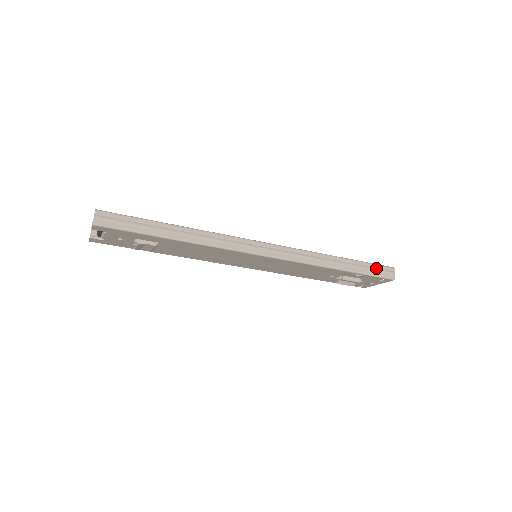
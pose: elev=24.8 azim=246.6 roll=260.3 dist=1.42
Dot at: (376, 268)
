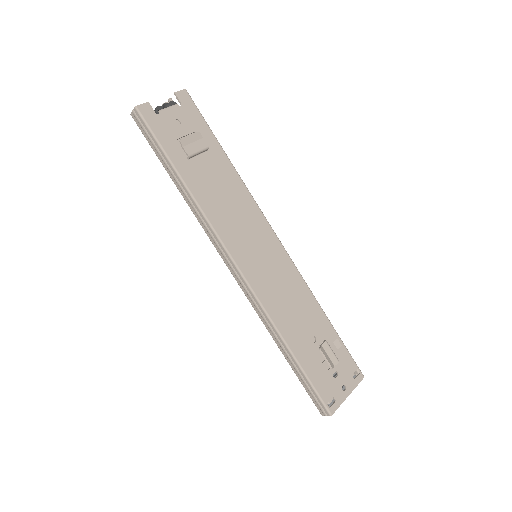
Dot at: occluded
